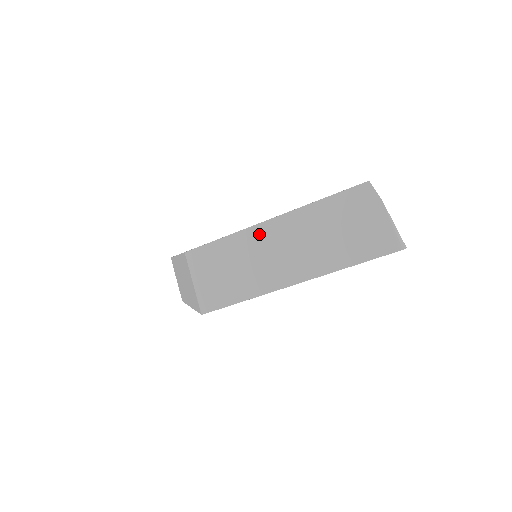
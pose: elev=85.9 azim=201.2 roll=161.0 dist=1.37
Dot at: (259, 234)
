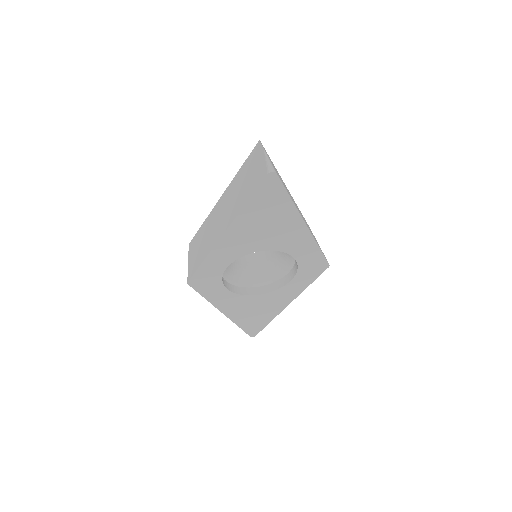
Dot at: (215, 210)
